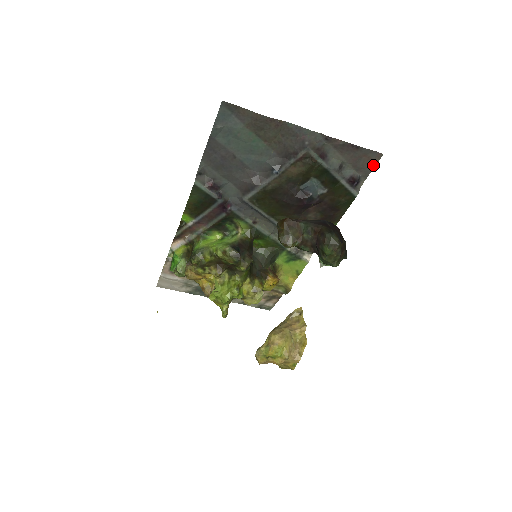
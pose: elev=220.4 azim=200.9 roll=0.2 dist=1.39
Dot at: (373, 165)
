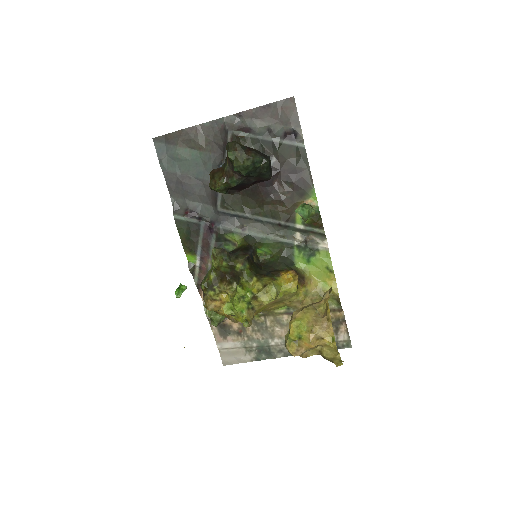
Dot at: (295, 111)
